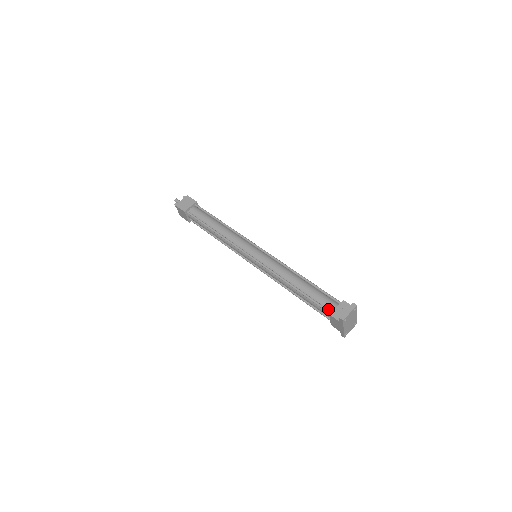
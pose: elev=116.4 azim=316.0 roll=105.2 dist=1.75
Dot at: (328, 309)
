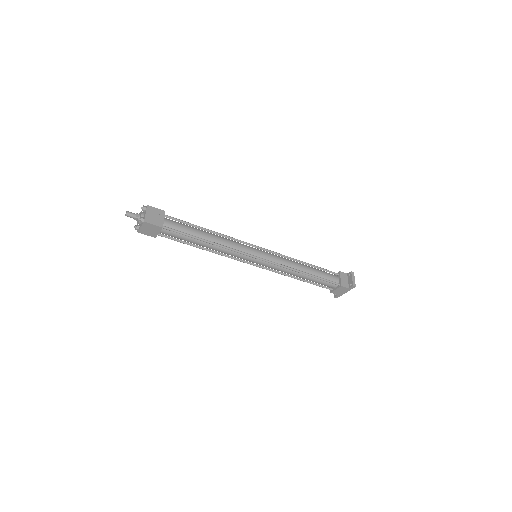
Dot at: (335, 282)
